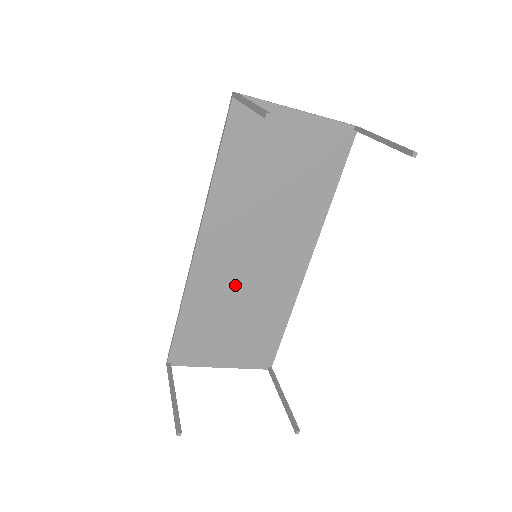
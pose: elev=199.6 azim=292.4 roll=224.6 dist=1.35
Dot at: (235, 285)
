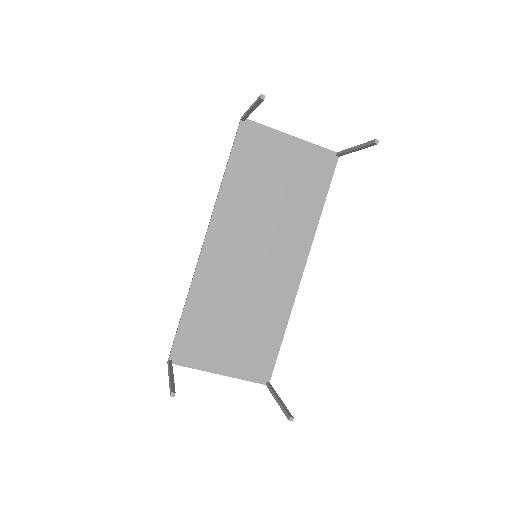
Dot at: (237, 283)
